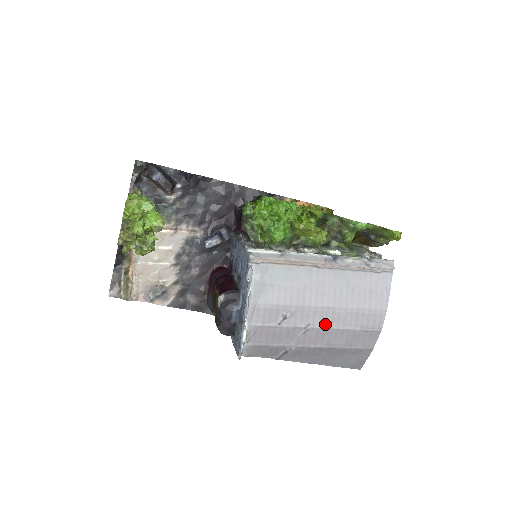
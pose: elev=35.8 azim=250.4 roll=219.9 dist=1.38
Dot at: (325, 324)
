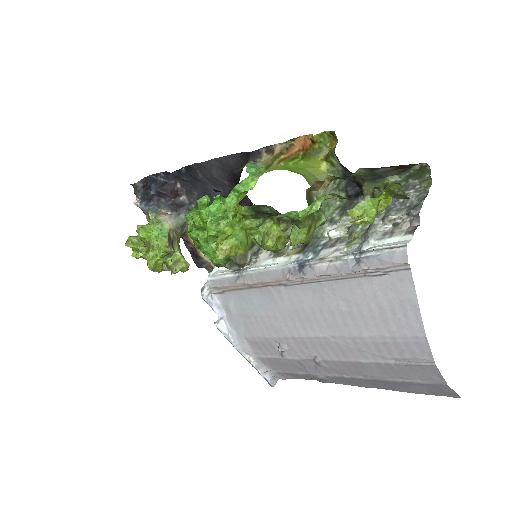
Dot at: (336, 356)
